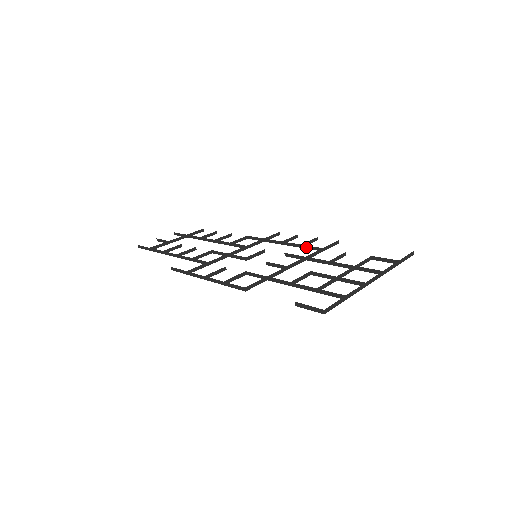
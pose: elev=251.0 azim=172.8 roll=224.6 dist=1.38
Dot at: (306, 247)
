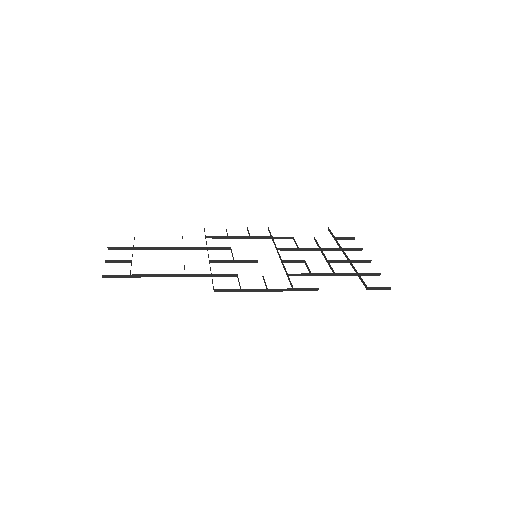
Dot at: (277, 238)
